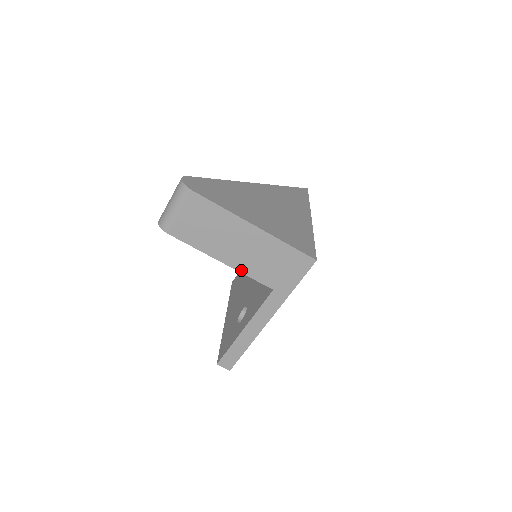
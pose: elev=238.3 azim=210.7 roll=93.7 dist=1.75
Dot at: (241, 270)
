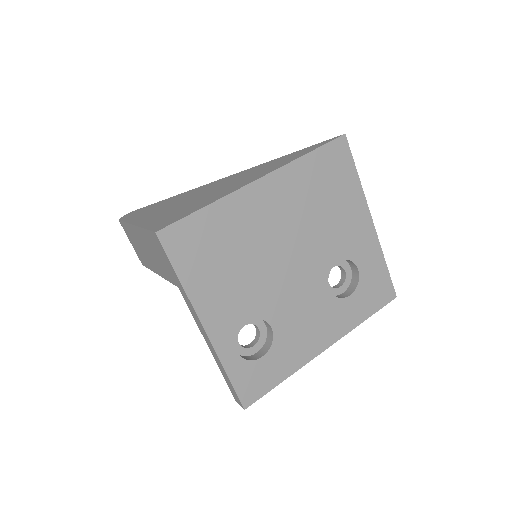
Dot at: (163, 276)
